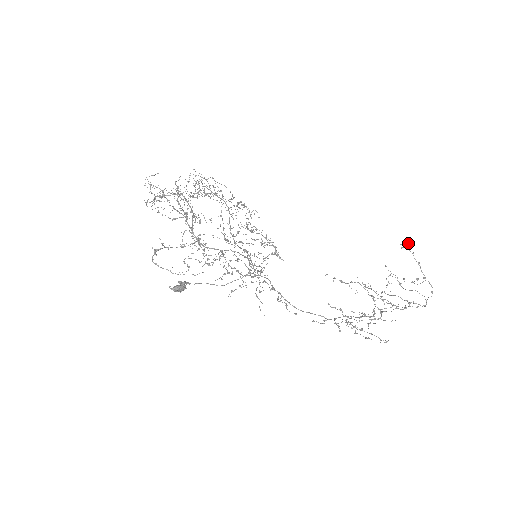
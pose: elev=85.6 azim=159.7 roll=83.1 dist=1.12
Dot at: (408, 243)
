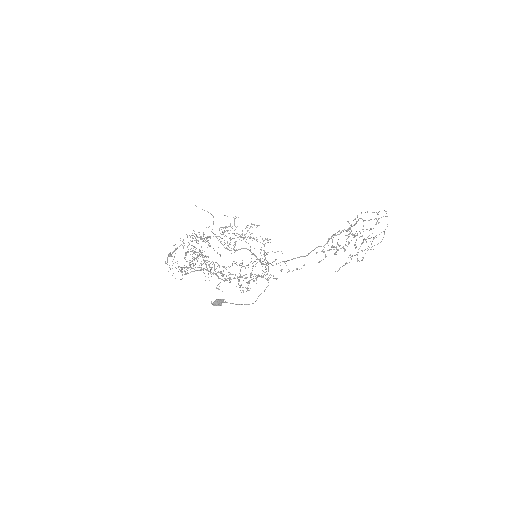
Dot at: (357, 216)
